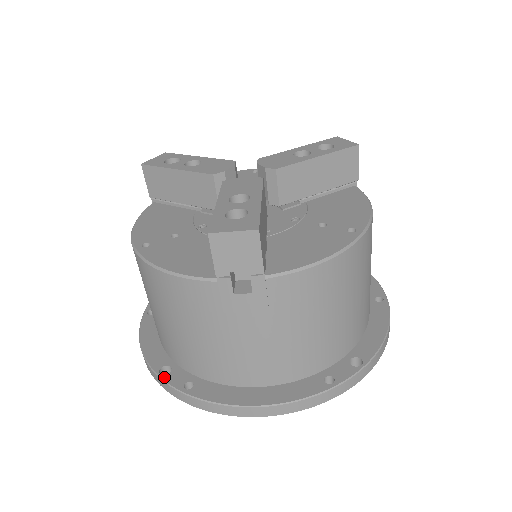
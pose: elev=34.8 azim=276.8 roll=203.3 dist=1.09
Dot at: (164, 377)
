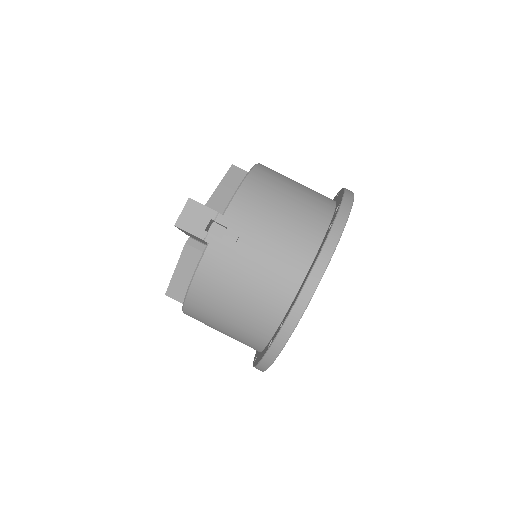
Dot at: (271, 344)
